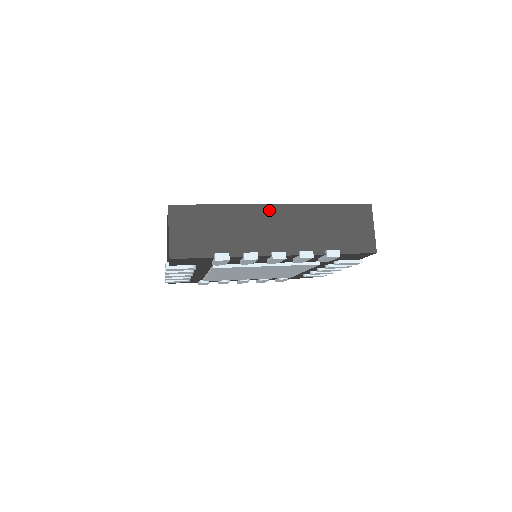
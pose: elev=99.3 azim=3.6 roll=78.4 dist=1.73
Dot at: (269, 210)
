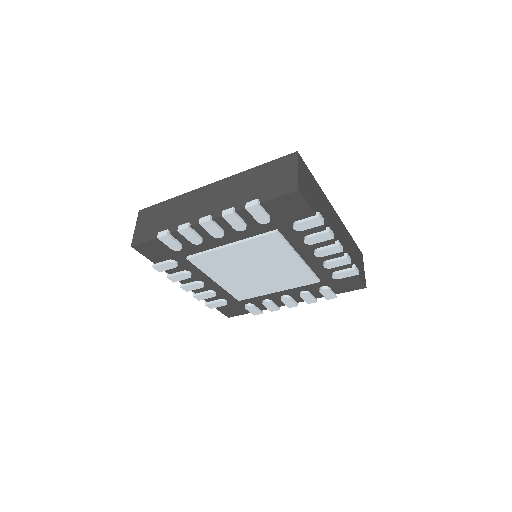
Dot at: (333, 211)
